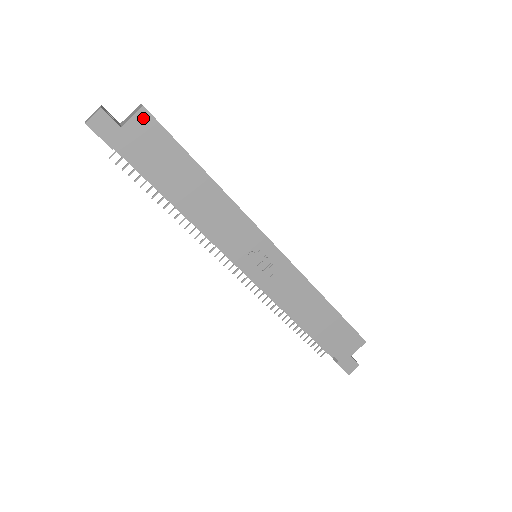
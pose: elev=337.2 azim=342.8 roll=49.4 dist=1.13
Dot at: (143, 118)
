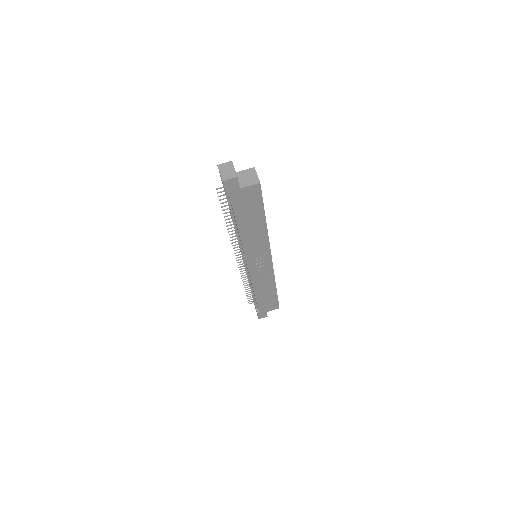
Dot at: (255, 188)
